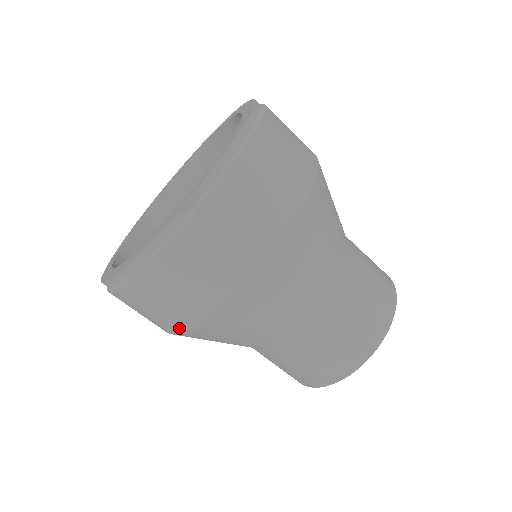
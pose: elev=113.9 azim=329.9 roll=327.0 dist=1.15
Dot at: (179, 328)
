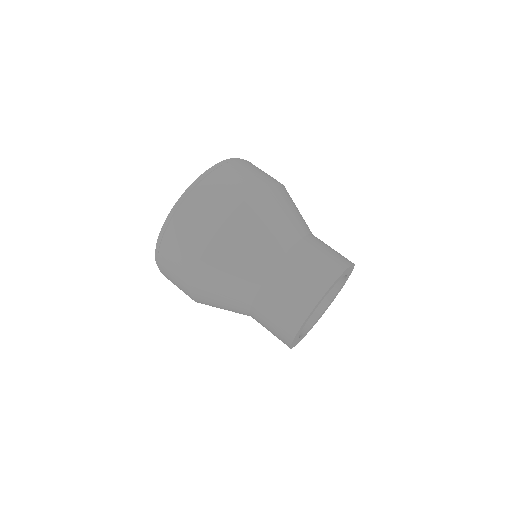
Dot at: (210, 234)
